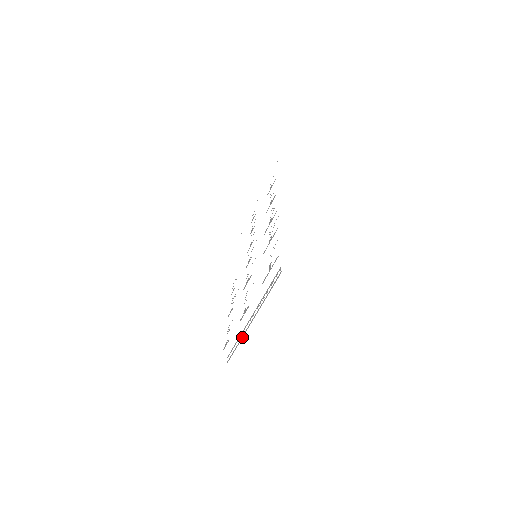
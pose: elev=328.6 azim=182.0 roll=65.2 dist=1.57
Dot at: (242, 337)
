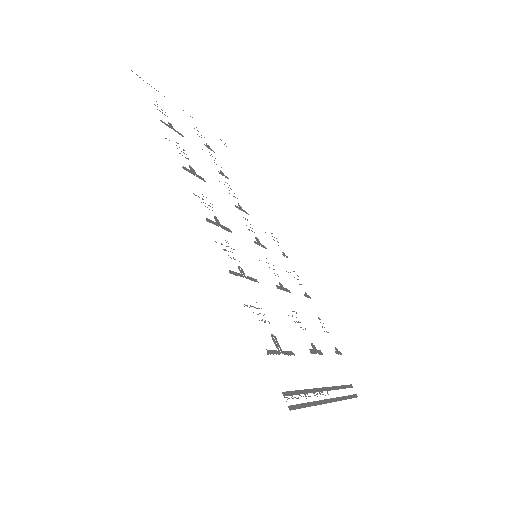
Dot at: (340, 400)
